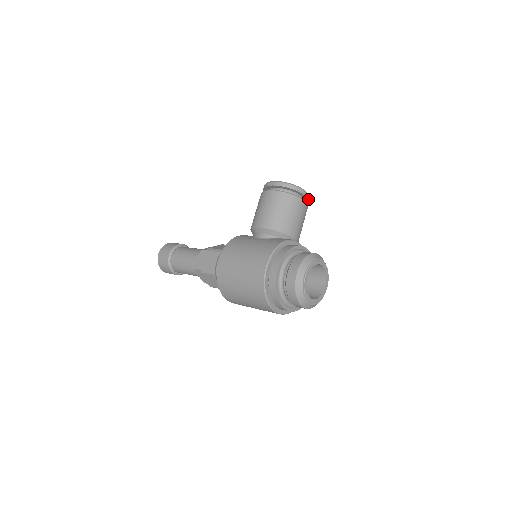
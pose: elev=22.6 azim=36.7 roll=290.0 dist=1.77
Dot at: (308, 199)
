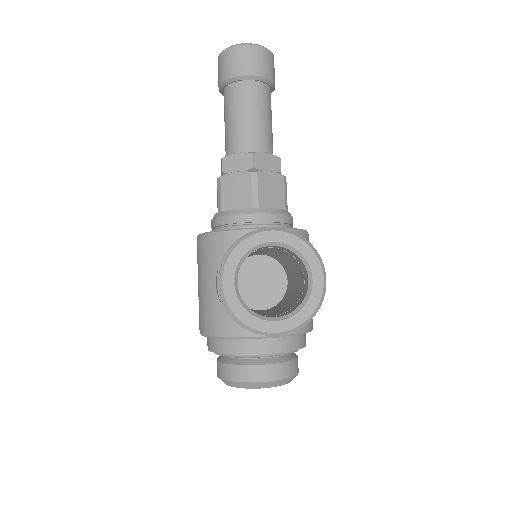
Dot at: (293, 329)
